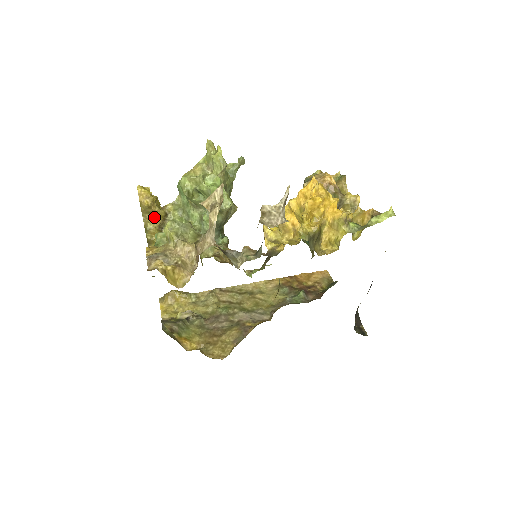
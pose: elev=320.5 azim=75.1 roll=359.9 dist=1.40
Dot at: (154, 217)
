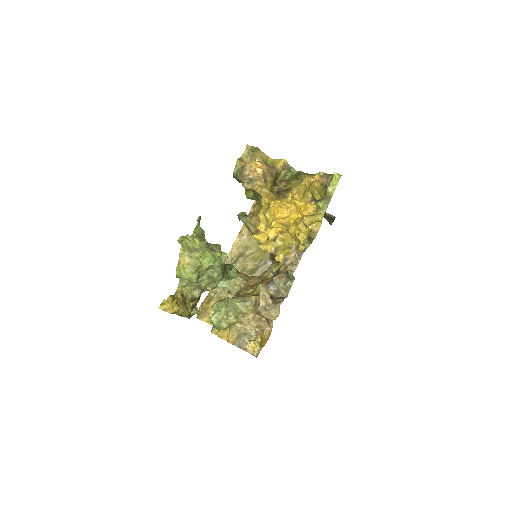
Dot at: (180, 306)
